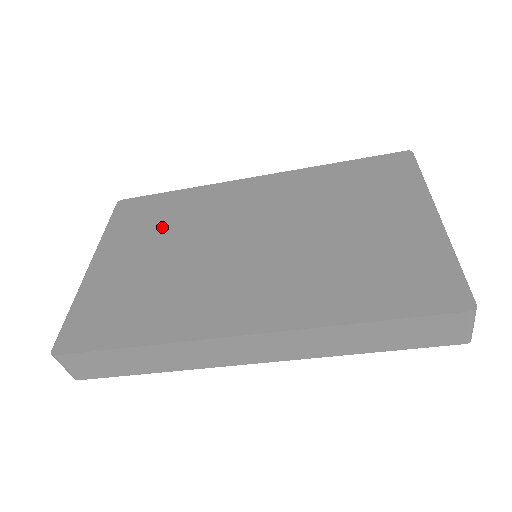
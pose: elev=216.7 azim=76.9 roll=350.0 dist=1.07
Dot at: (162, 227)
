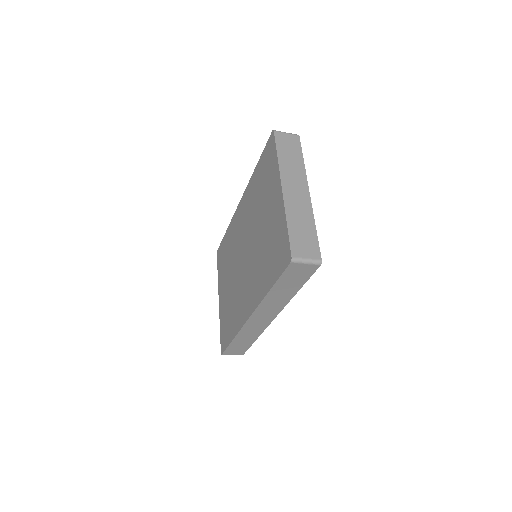
Dot at: (227, 262)
